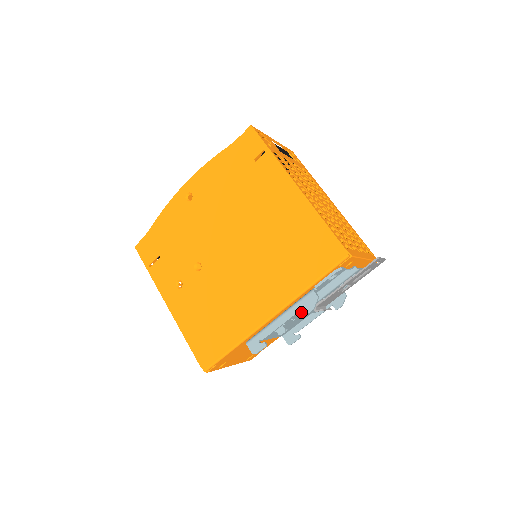
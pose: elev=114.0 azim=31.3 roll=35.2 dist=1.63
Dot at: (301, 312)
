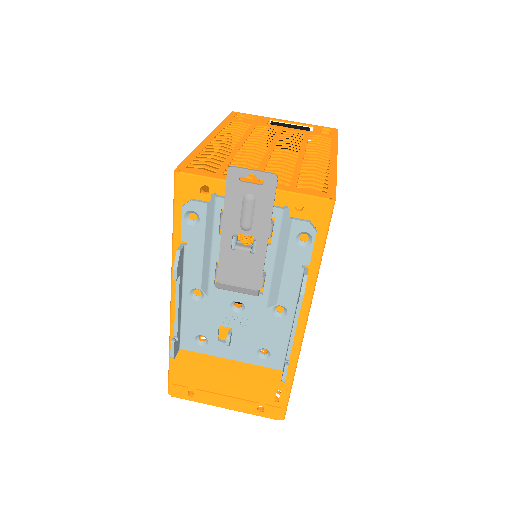
Dot at: (206, 292)
